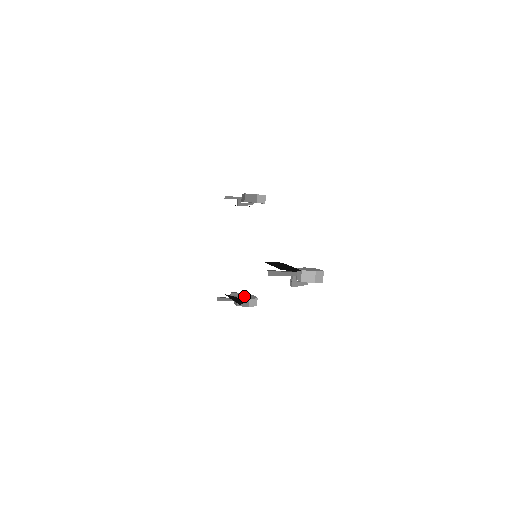
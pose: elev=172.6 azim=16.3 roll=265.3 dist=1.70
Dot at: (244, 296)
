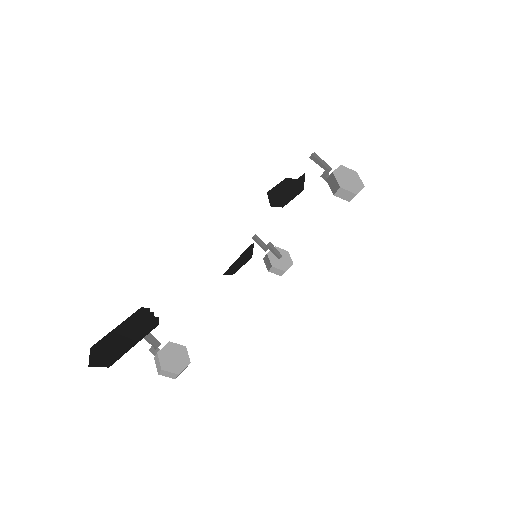
Dot at: (278, 257)
